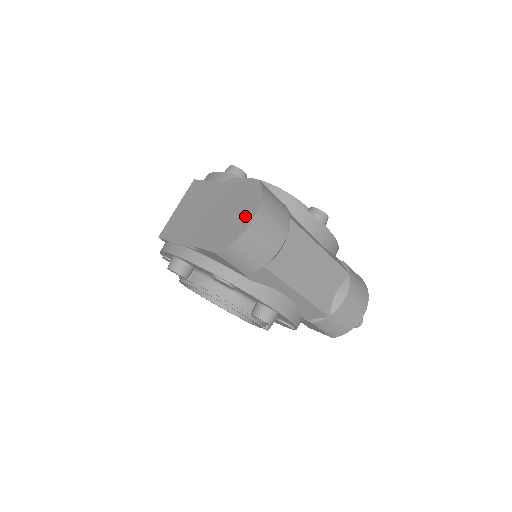
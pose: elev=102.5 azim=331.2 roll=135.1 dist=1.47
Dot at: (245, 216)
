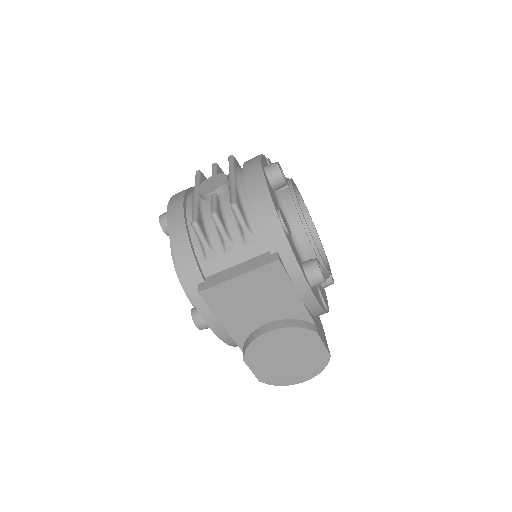
Dot at: (299, 376)
